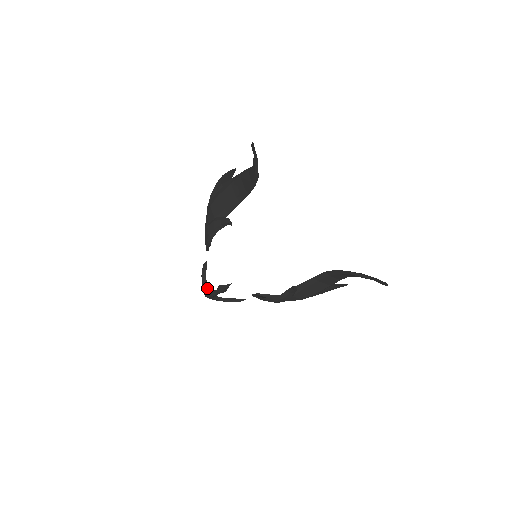
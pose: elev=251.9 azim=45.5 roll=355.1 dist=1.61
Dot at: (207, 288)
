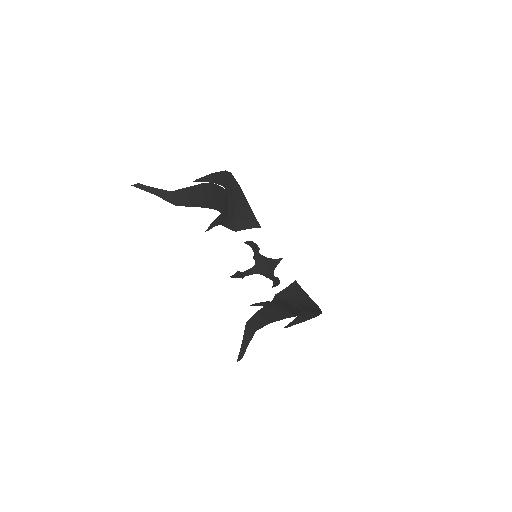
Dot at: (255, 263)
